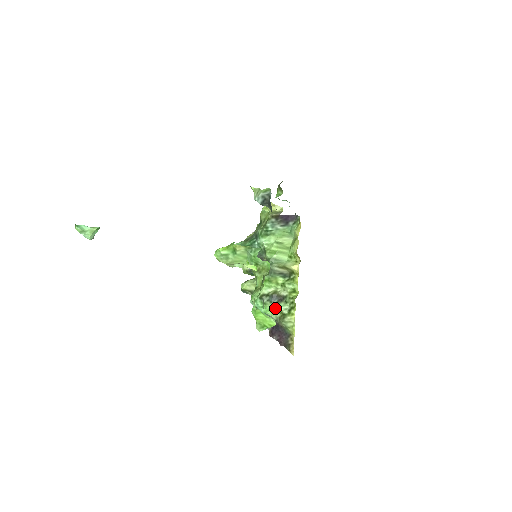
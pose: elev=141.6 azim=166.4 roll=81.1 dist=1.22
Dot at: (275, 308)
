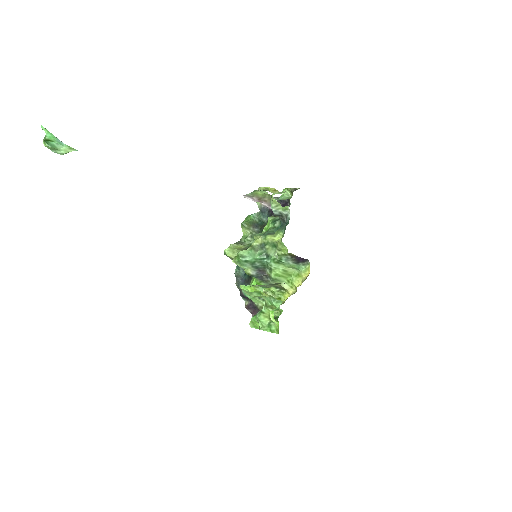
Dot at: (260, 302)
